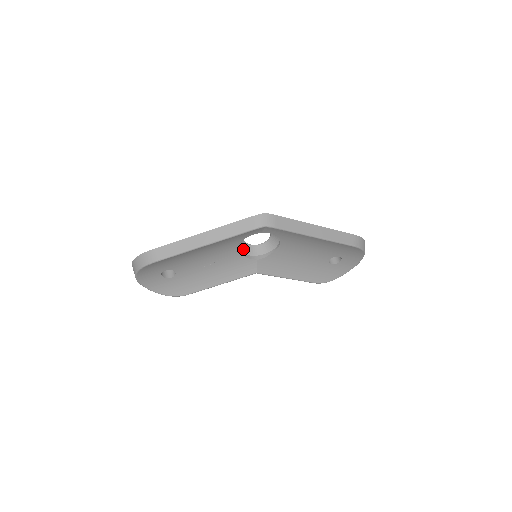
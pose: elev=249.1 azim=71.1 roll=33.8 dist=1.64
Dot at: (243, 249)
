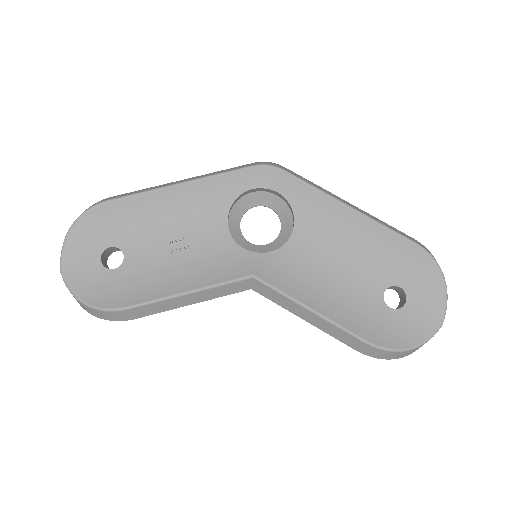
Dot at: (237, 239)
